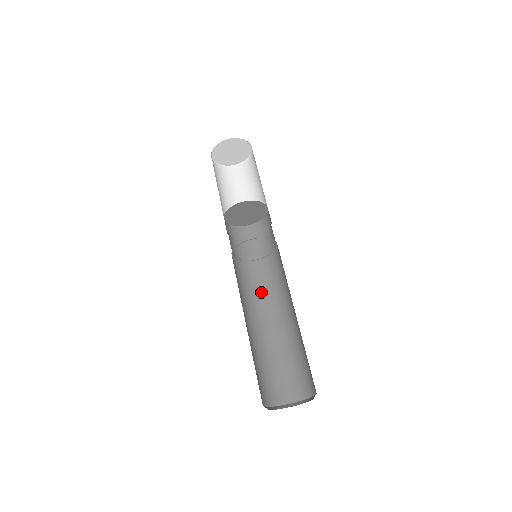
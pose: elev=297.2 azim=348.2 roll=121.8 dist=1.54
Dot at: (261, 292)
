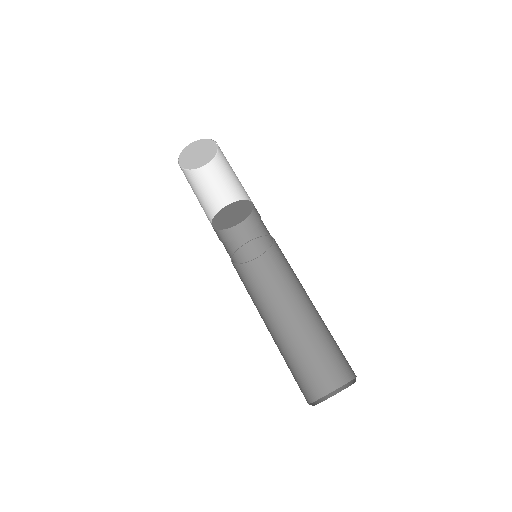
Dot at: (287, 278)
